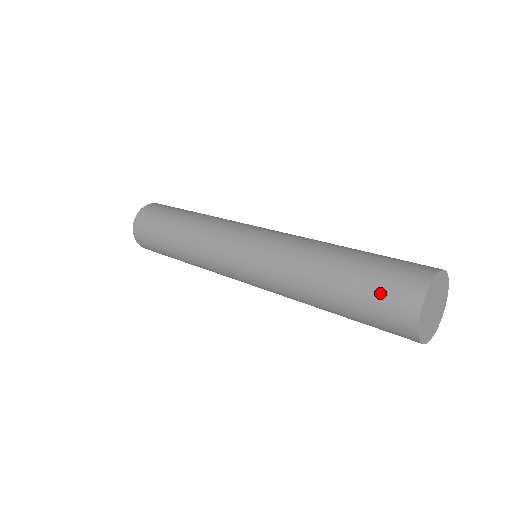
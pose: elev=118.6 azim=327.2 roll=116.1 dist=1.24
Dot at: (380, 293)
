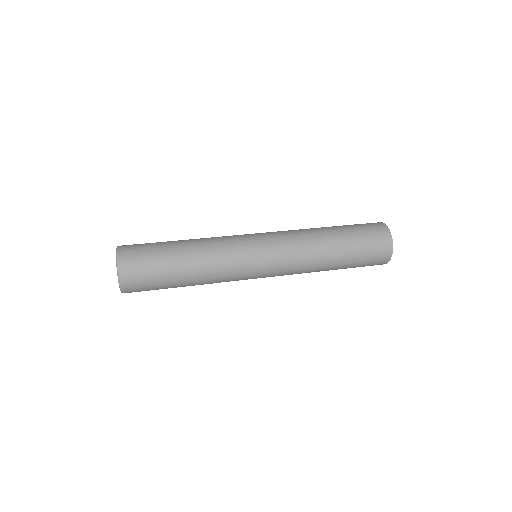
Dot at: (366, 230)
